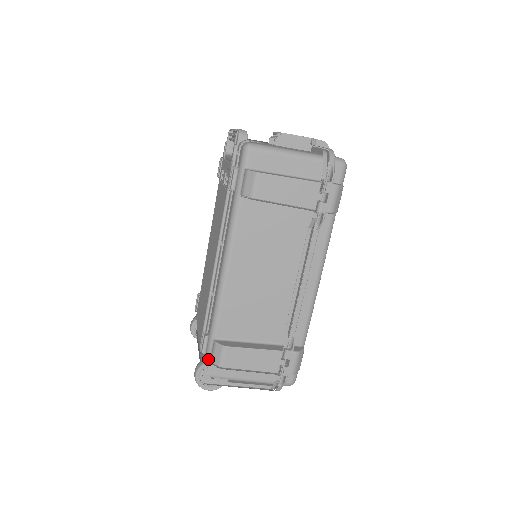
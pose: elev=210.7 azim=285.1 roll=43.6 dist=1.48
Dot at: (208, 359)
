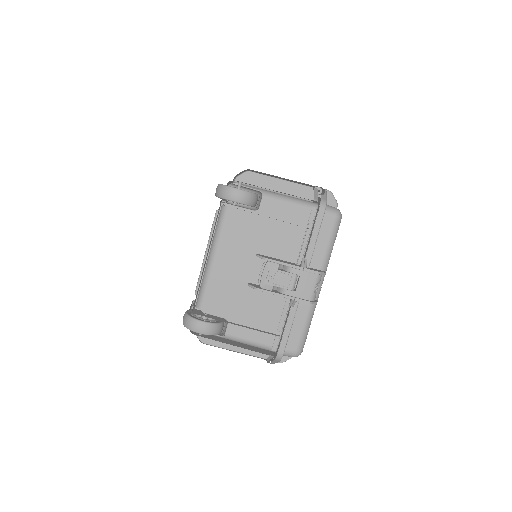
Dot at: (231, 183)
